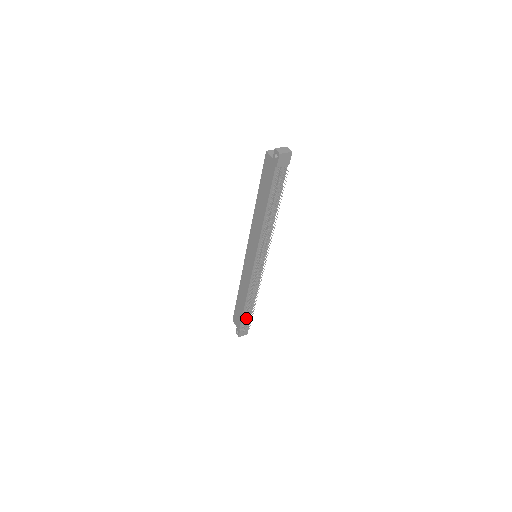
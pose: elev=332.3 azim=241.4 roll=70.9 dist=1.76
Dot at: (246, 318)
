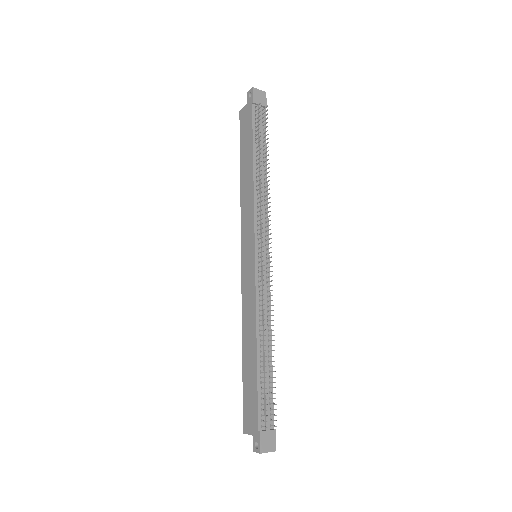
Dot at: (265, 394)
